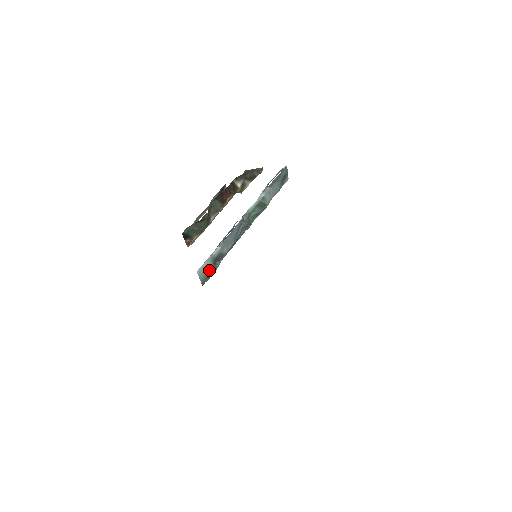
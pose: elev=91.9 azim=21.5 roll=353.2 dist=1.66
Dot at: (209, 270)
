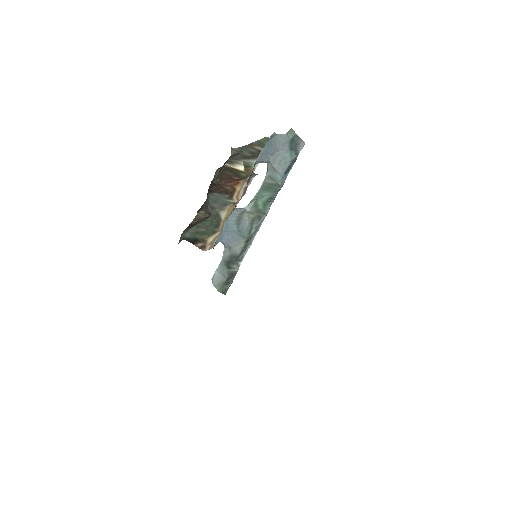
Dot at: (224, 276)
